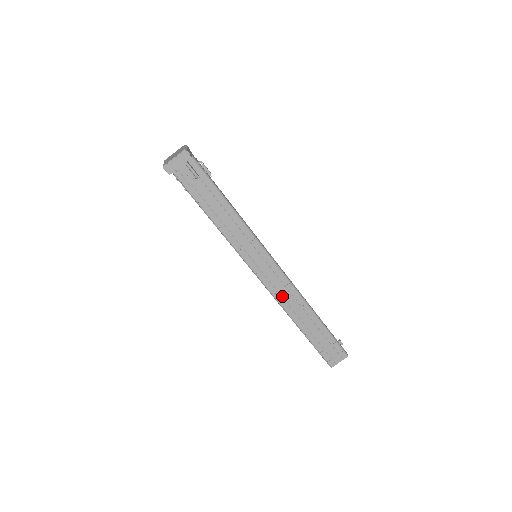
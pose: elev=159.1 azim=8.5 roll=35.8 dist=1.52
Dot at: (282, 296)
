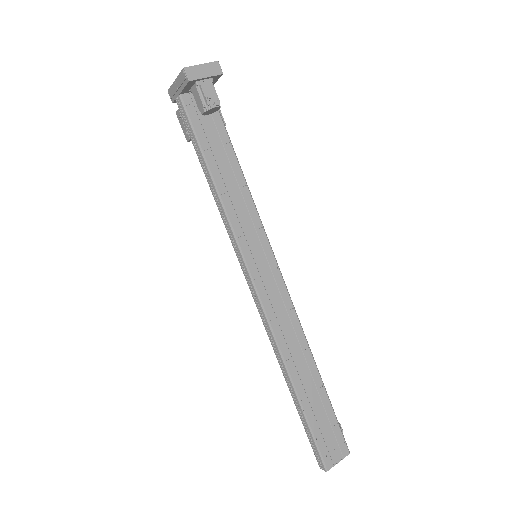
Dot at: (280, 326)
